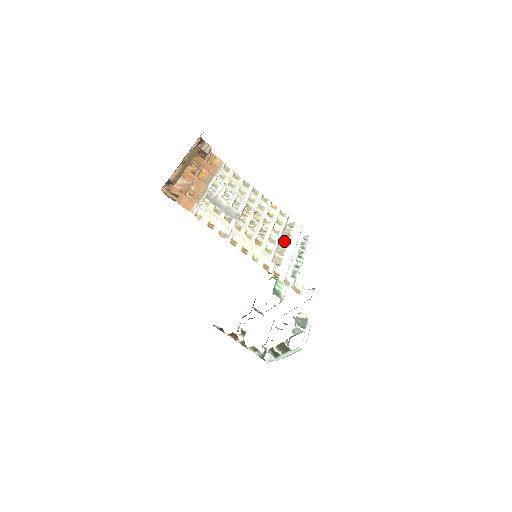
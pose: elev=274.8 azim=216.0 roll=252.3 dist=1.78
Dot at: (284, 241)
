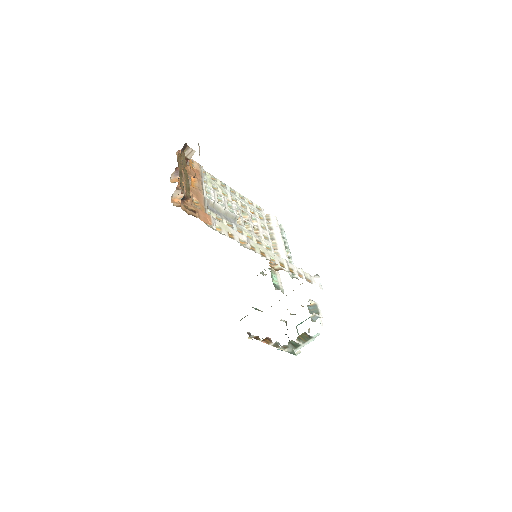
Dot at: (270, 235)
